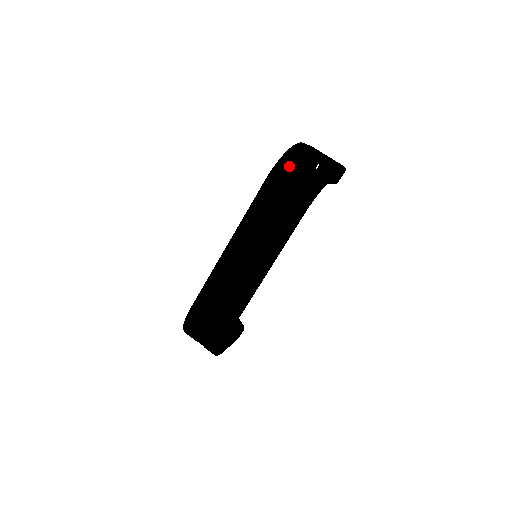
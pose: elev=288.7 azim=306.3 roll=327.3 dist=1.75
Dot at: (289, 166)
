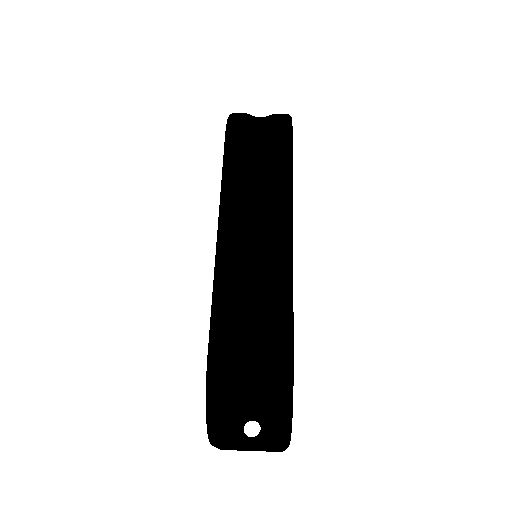
Dot at: (244, 116)
